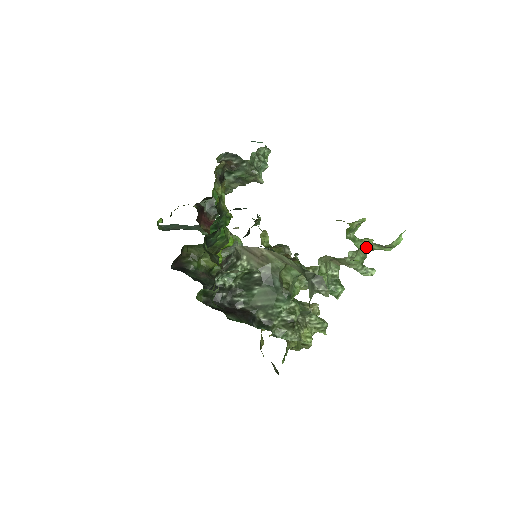
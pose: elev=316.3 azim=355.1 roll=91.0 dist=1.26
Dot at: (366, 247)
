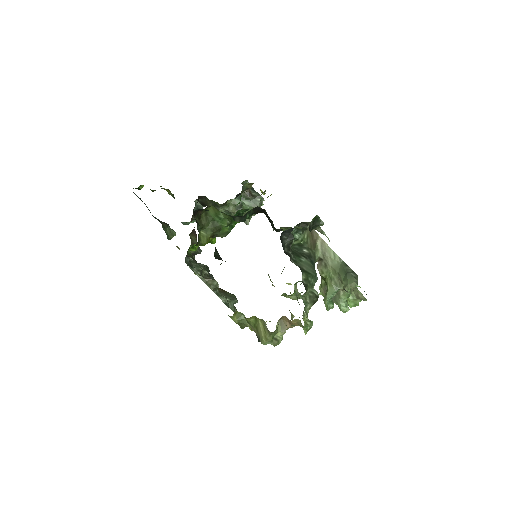
Dot at: (353, 289)
